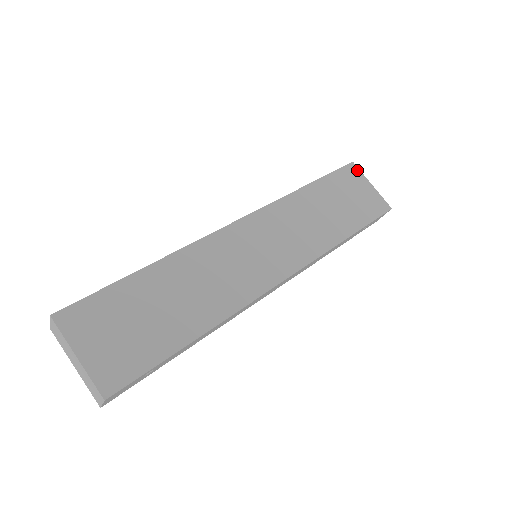
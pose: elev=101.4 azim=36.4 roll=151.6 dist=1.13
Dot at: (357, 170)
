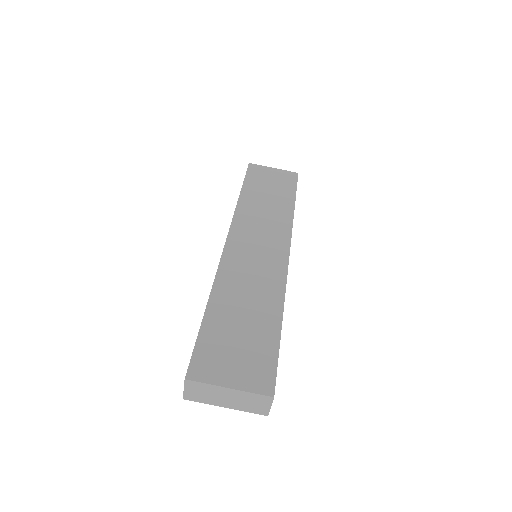
Dot at: (257, 166)
